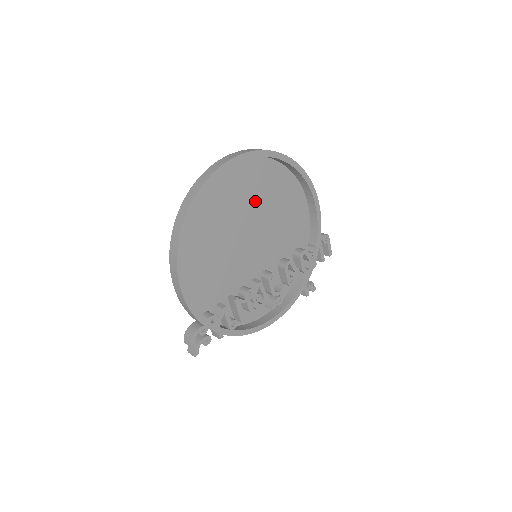
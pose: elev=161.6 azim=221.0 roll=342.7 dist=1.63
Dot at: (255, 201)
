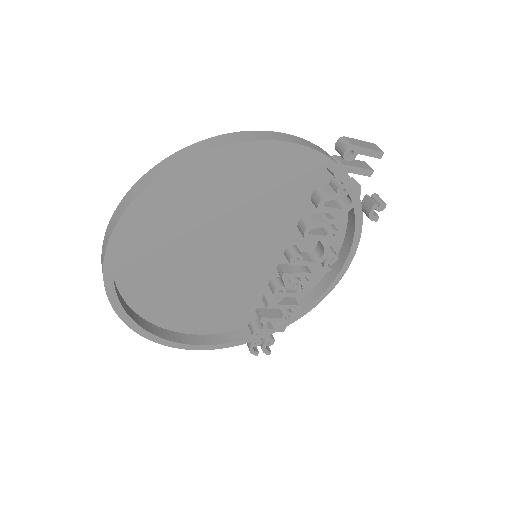
Dot at: (192, 228)
